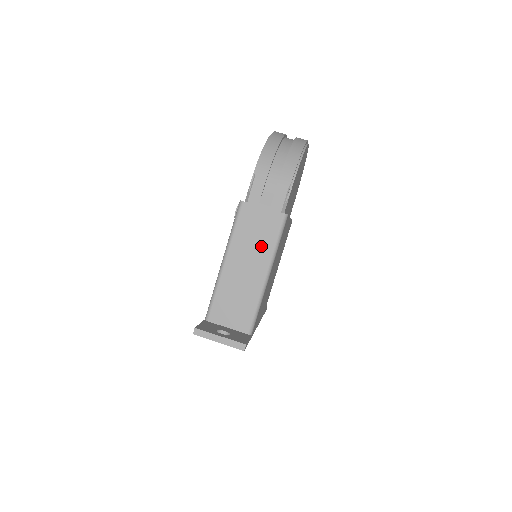
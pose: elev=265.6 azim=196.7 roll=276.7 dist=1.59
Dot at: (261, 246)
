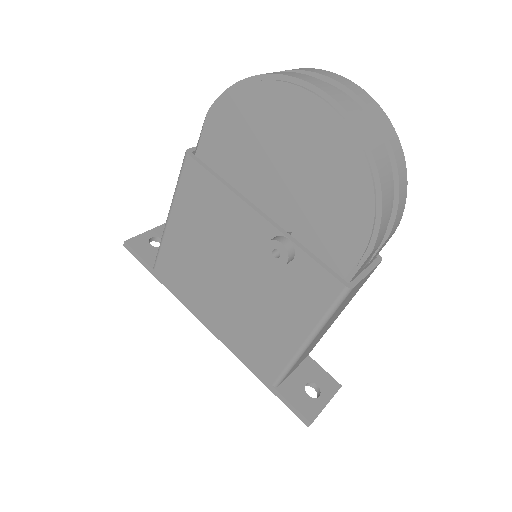
Dot at: occluded
